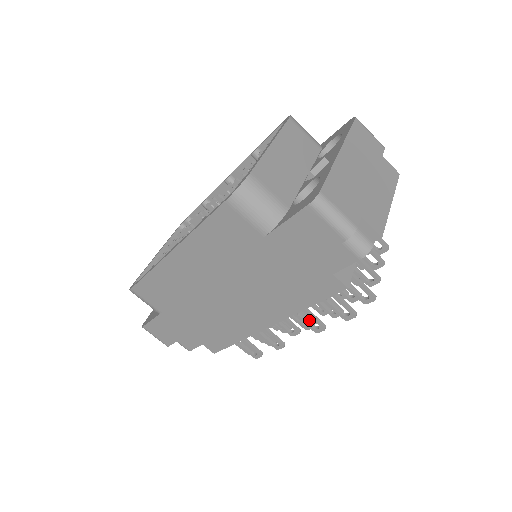
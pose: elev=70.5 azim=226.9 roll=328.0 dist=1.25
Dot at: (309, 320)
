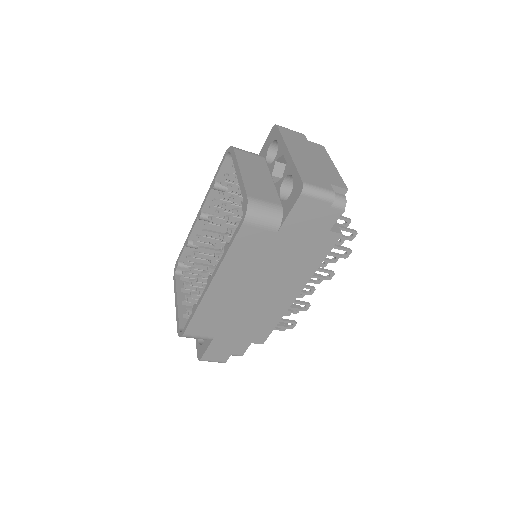
Dot at: occluded
